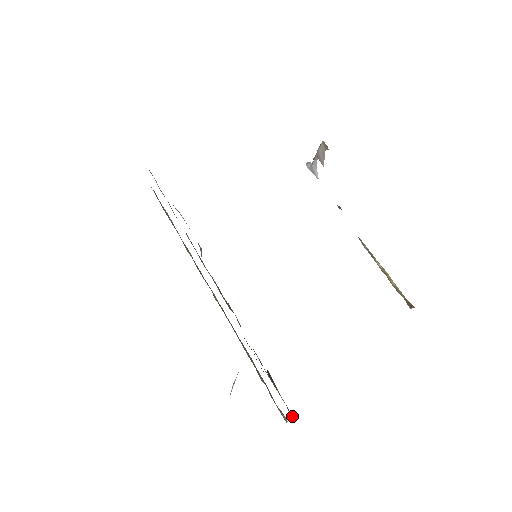
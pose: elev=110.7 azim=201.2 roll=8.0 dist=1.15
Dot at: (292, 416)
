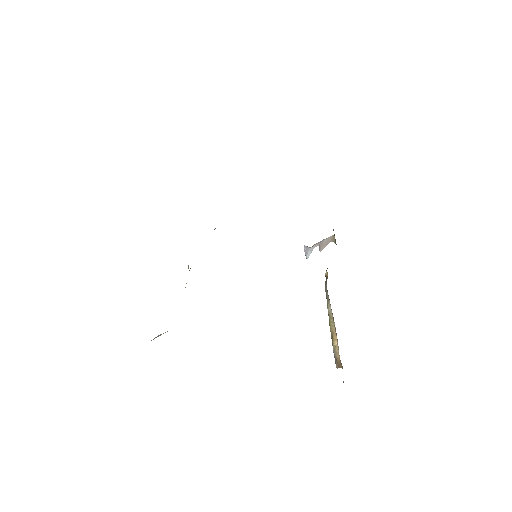
Dot at: occluded
